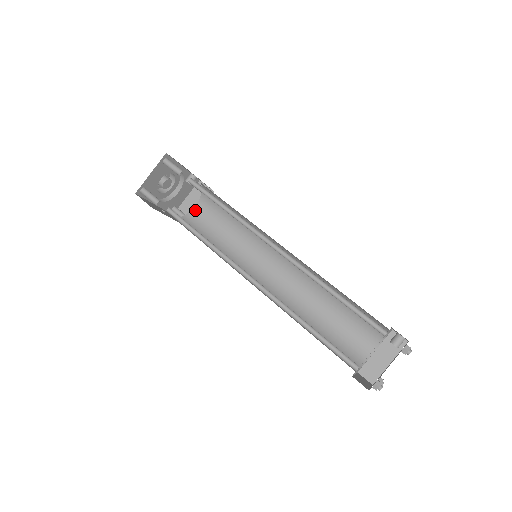
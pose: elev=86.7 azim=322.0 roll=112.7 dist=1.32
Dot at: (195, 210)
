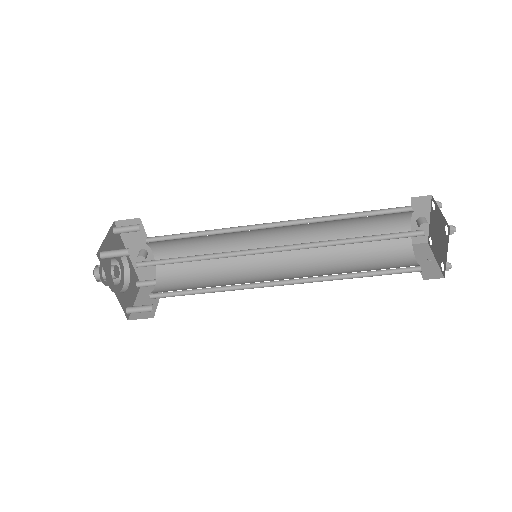
Dot at: (157, 289)
